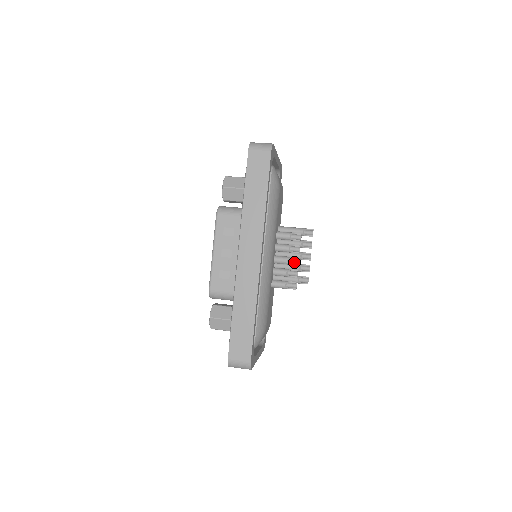
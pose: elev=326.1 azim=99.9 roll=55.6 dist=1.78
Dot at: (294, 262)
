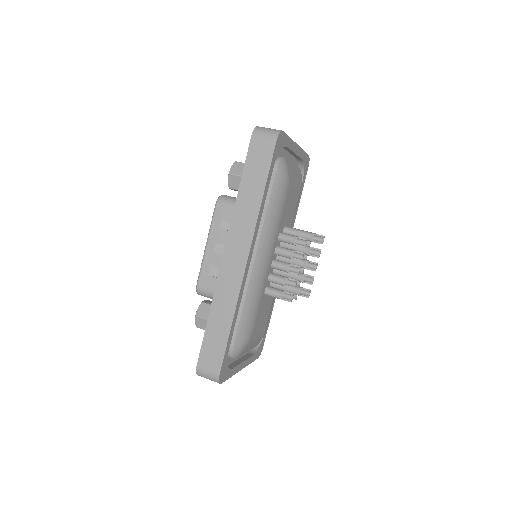
Dot at: (295, 270)
